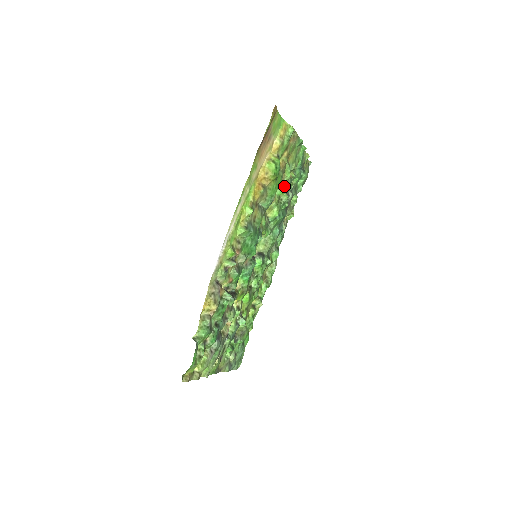
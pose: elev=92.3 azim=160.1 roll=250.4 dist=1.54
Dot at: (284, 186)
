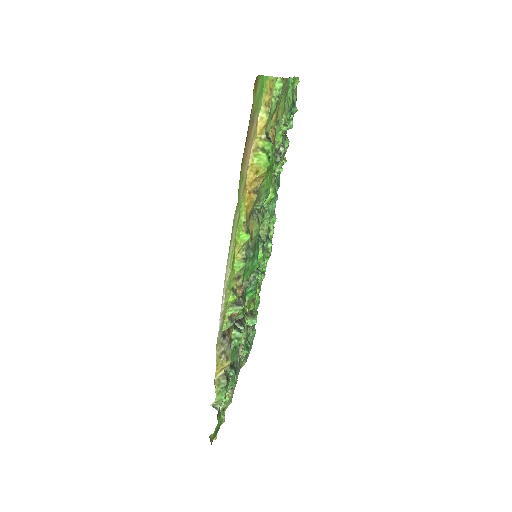
Dot at: (276, 156)
